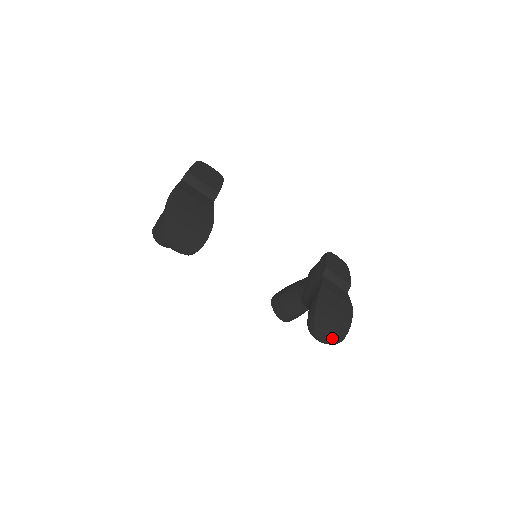
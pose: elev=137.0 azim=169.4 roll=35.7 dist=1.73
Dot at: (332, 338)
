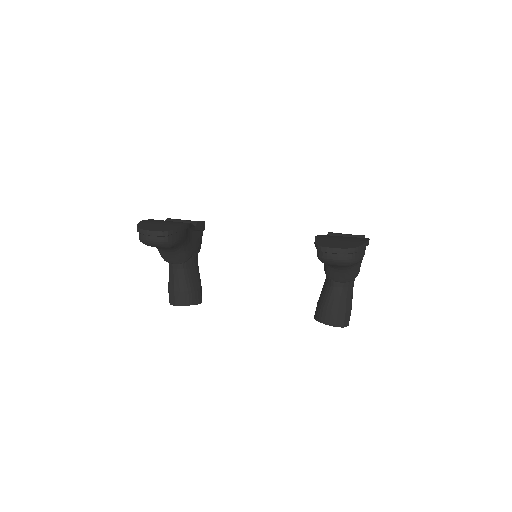
Dot at: (343, 247)
